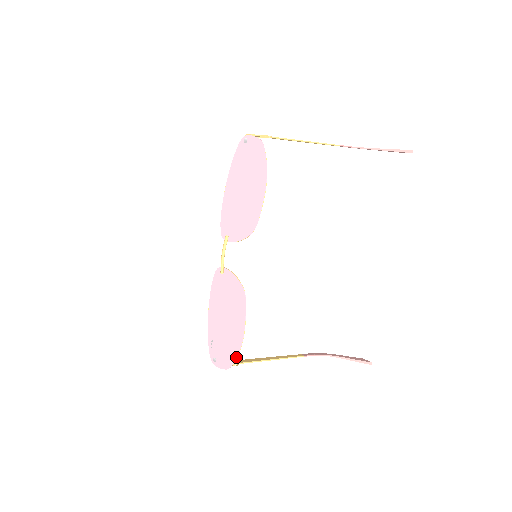
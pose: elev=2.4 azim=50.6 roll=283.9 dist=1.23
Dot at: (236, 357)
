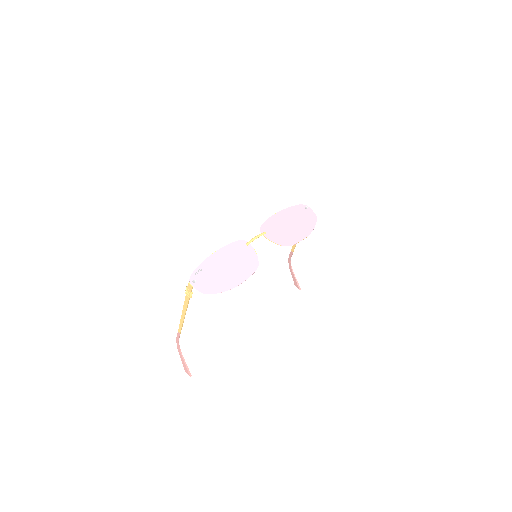
Dot at: (220, 292)
